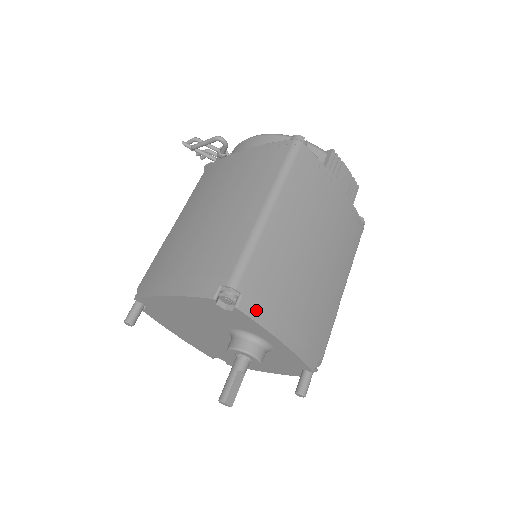
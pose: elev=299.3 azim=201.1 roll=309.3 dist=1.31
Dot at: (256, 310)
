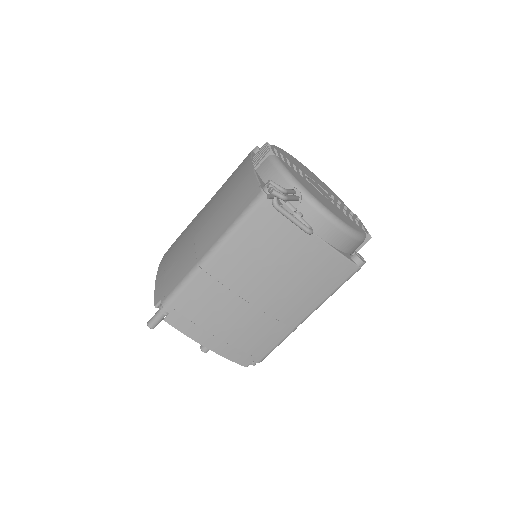
Dot at: occluded
